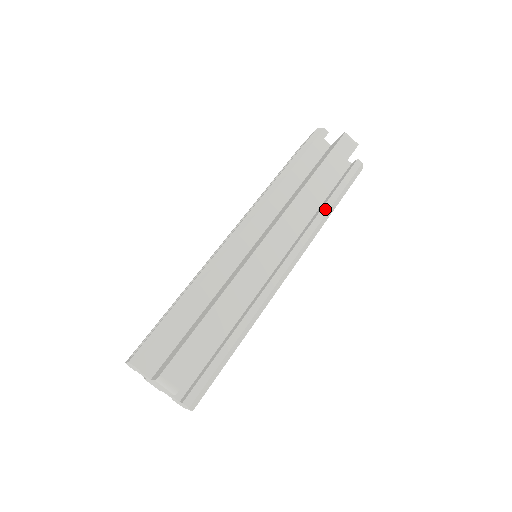
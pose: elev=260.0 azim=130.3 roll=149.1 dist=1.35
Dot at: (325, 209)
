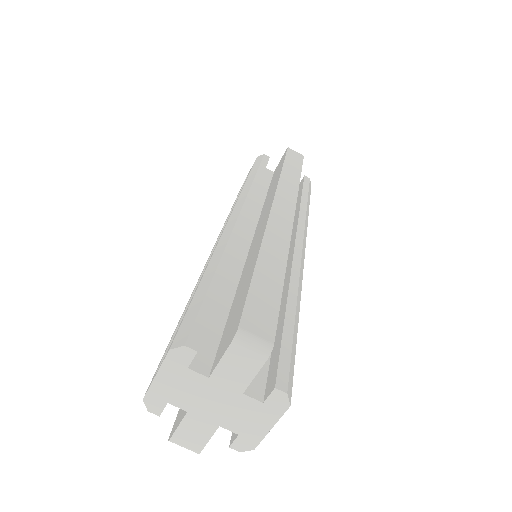
Dot at: (303, 205)
